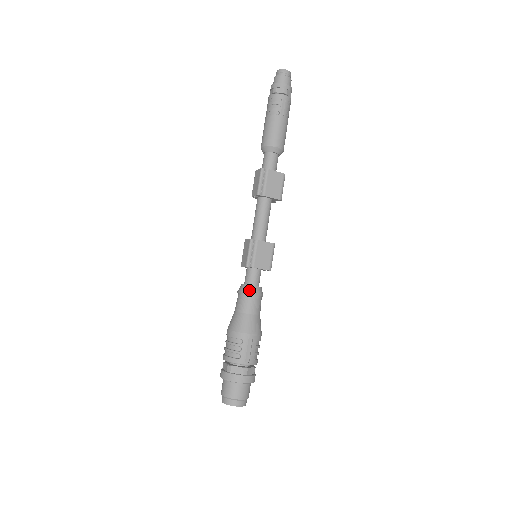
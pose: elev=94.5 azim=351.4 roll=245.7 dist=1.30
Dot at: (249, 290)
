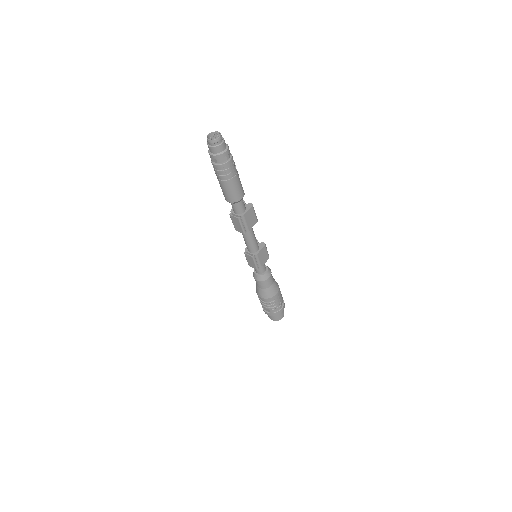
Dot at: (265, 278)
